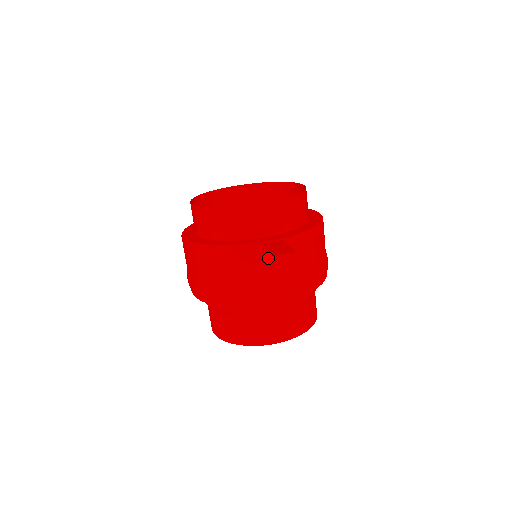
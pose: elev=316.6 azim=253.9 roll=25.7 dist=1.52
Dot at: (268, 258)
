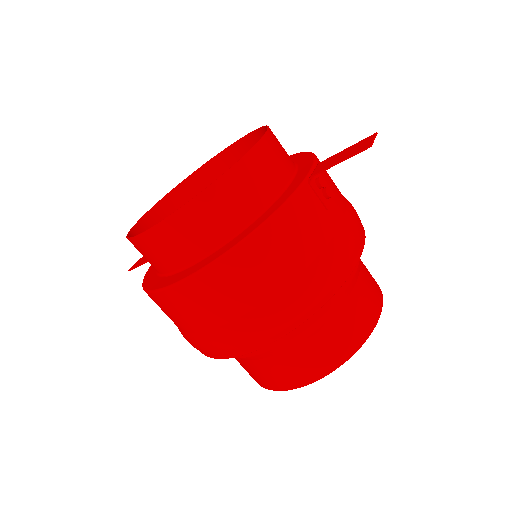
Dot at: (322, 197)
